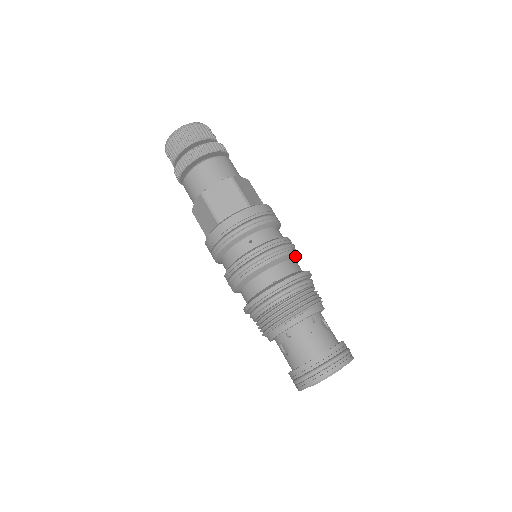
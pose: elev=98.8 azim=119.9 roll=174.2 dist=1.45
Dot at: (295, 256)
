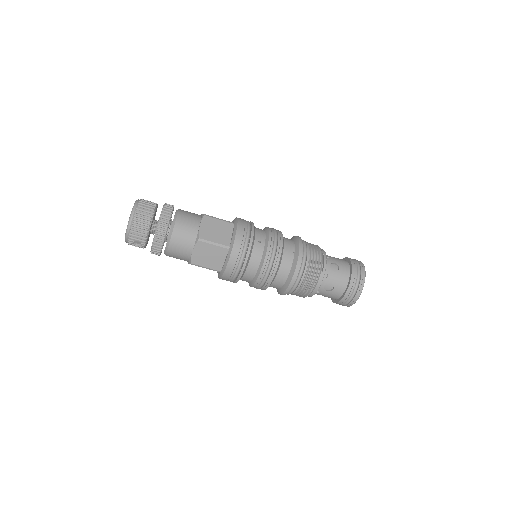
Dot at: occluded
